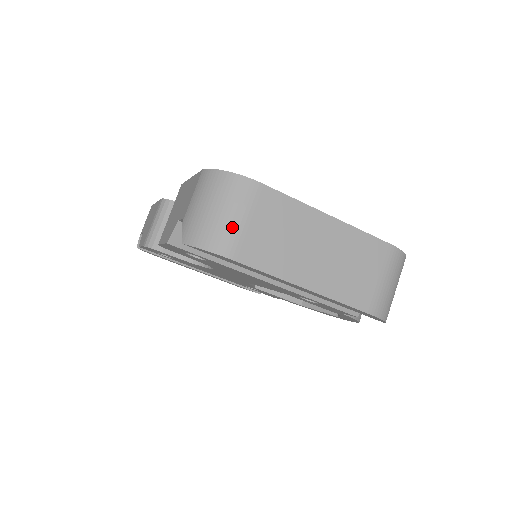
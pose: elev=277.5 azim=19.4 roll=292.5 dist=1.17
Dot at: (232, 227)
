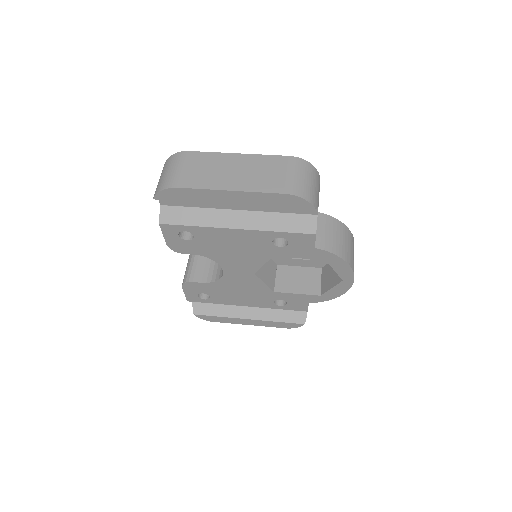
Dot at: (174, 174)
